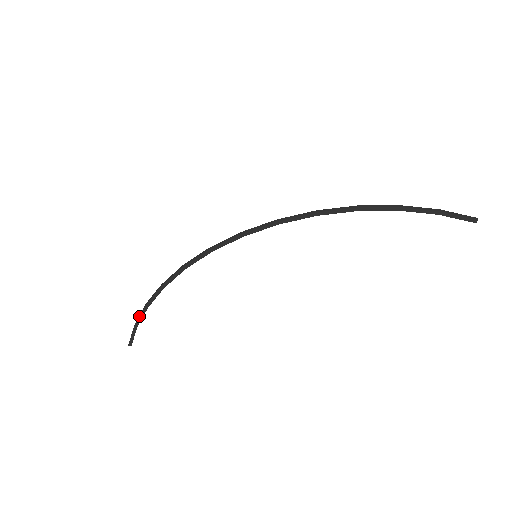
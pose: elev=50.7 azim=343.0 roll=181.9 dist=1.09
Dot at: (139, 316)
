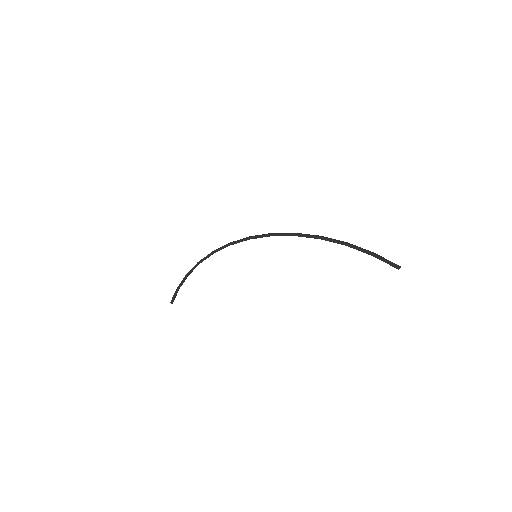
Dot at: (181, 281)
